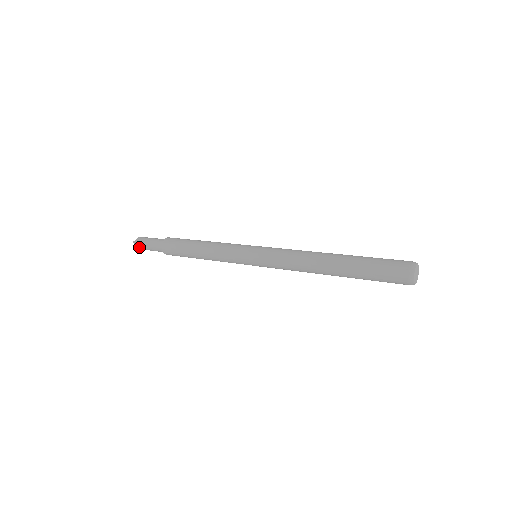
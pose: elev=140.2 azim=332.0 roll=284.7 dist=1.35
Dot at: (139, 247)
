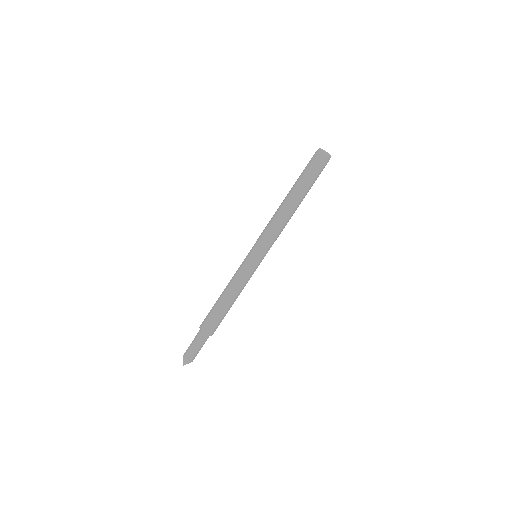
Dot at: (190, 358)
